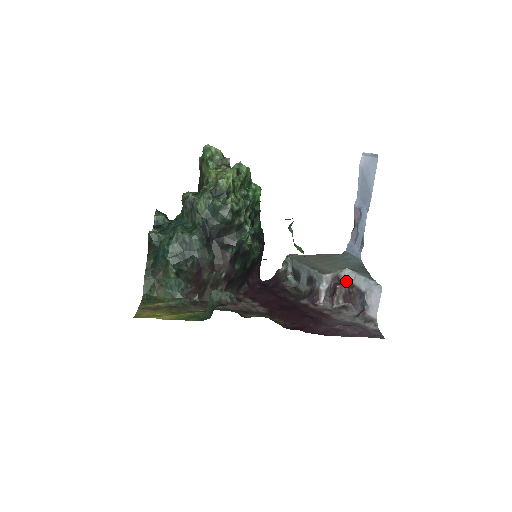
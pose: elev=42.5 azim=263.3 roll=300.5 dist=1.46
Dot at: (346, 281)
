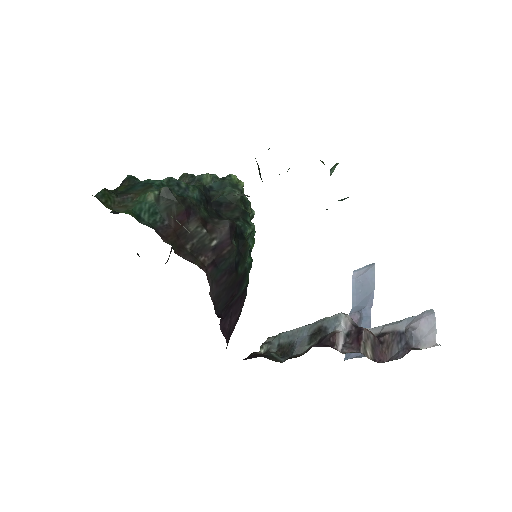
Dot at: occluded
